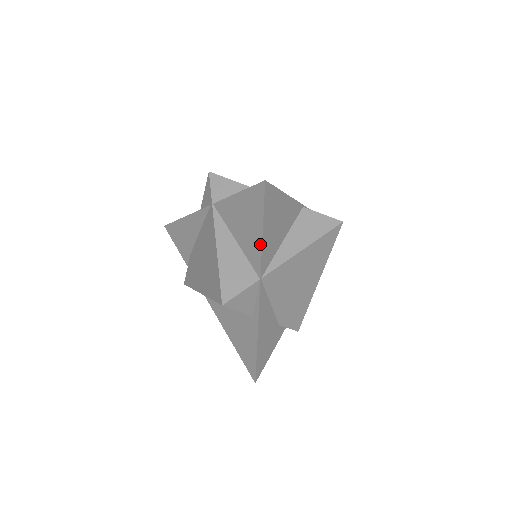
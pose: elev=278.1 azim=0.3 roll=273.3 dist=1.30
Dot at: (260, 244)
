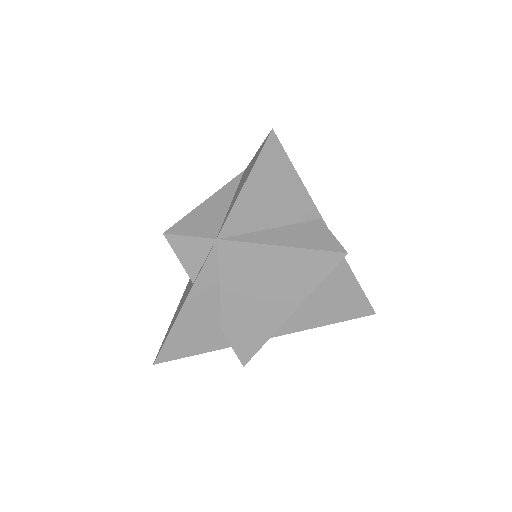
Dot at: (236, 199)
